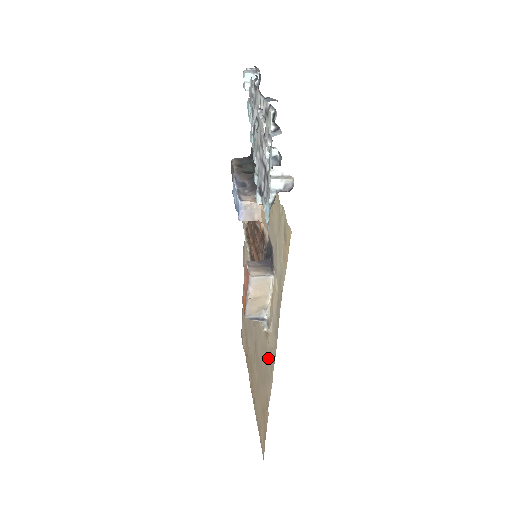
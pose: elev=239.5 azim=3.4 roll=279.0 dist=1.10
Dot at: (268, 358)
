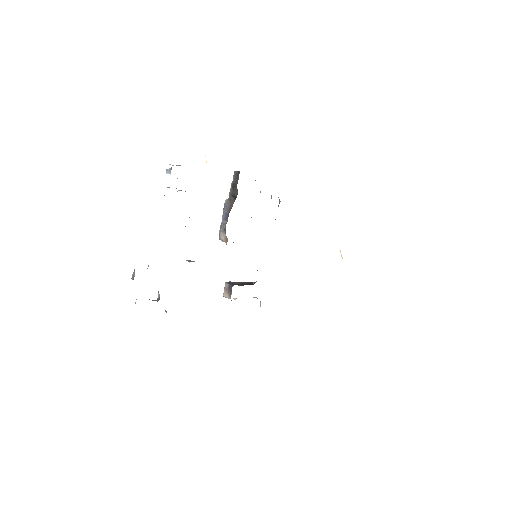
Dot at: occluded
